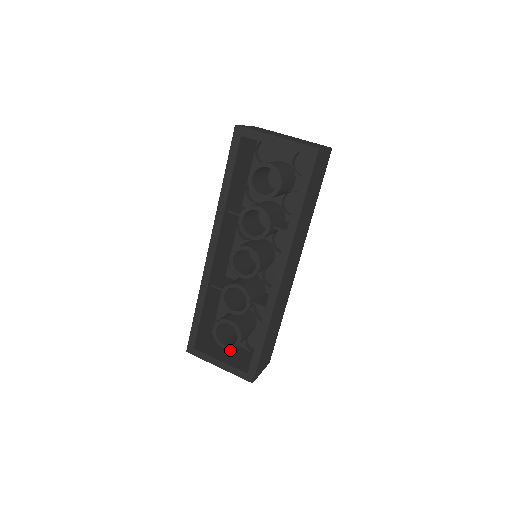
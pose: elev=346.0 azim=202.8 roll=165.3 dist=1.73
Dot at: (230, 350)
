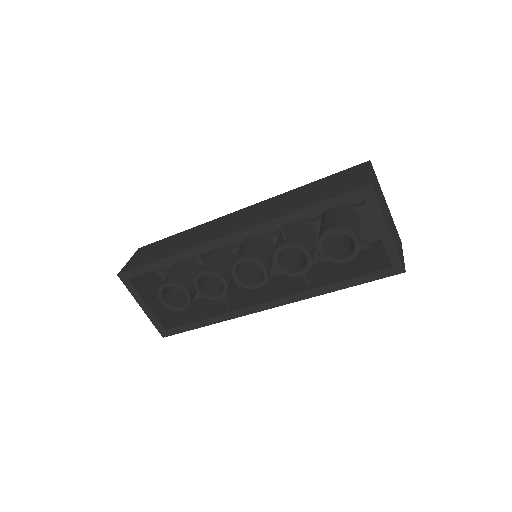
Dot at: (157, 289)
